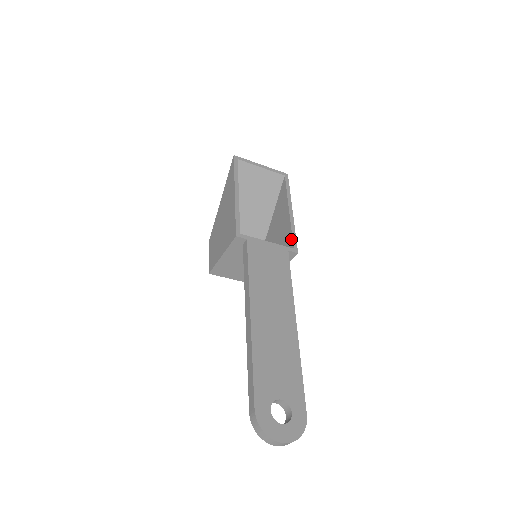
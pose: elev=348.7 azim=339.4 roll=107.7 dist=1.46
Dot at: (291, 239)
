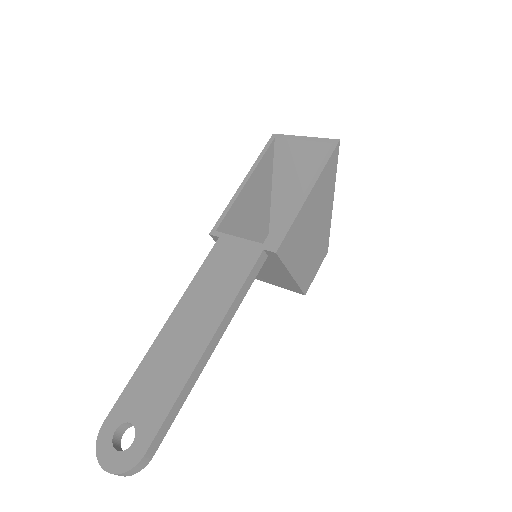
Dot at: (282, 233)
